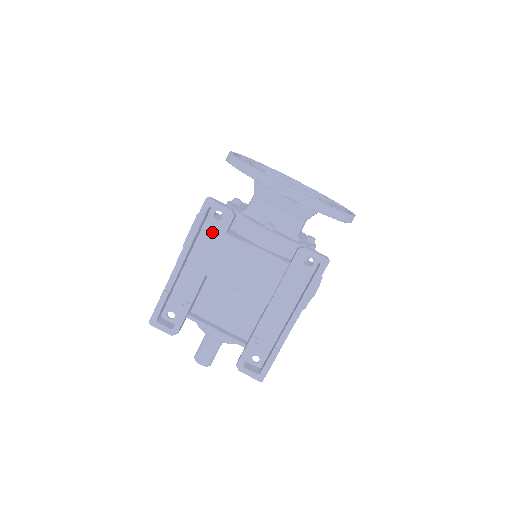
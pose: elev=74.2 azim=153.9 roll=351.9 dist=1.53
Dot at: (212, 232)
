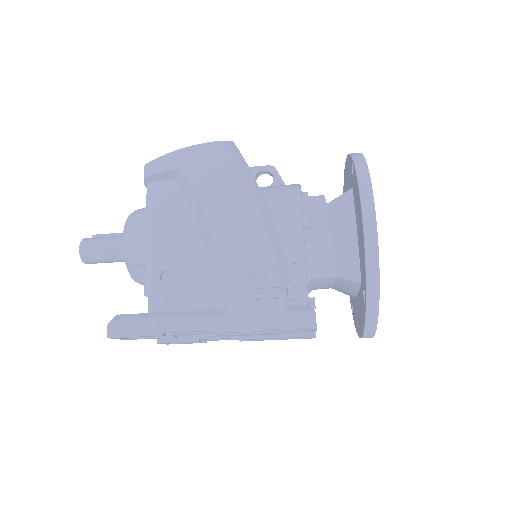
Dot at: occluded
